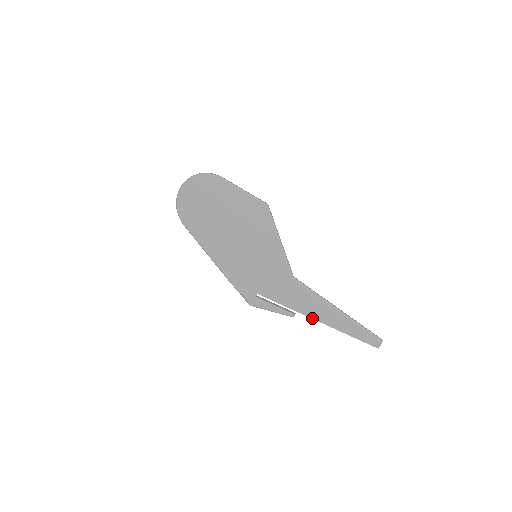
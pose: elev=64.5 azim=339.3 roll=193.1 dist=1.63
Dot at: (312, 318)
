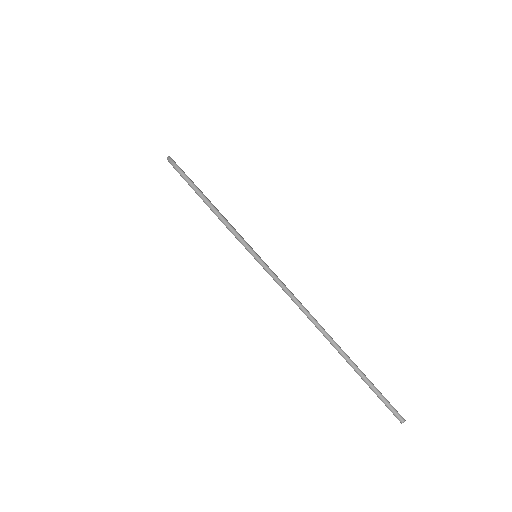
Dot at: occluded
